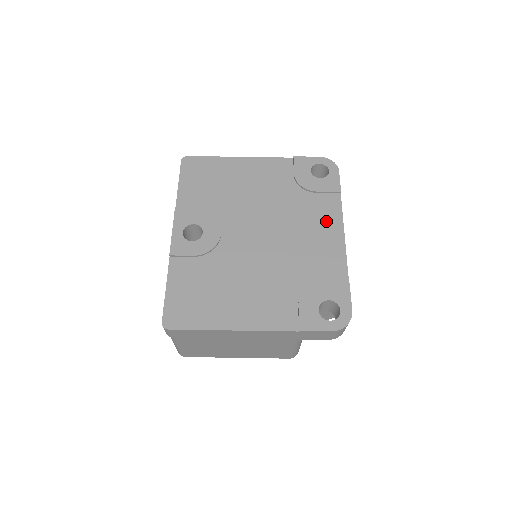
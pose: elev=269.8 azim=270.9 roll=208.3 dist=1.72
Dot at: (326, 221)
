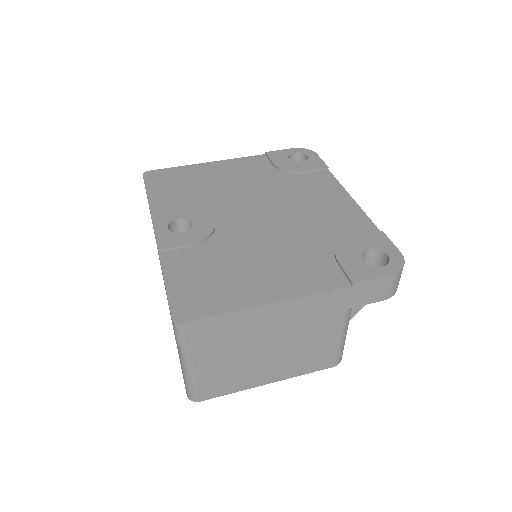
Dot at: (326, 191)
